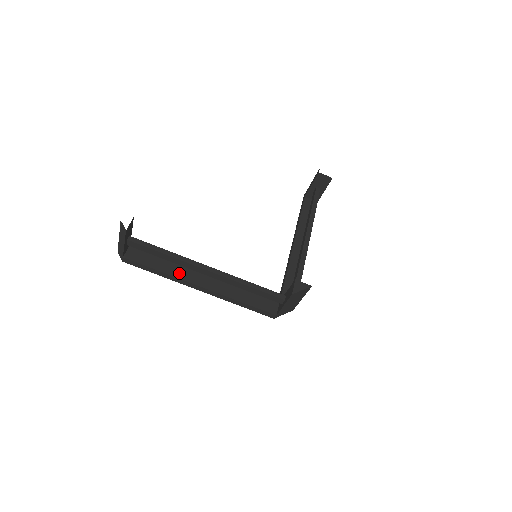
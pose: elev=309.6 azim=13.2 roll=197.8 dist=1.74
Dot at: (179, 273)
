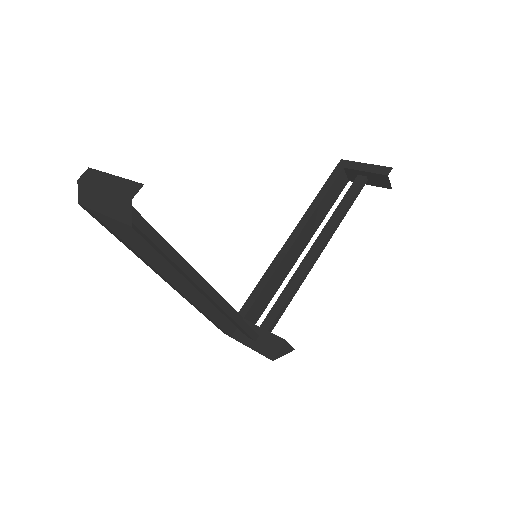
Dot at: (156, 257)
